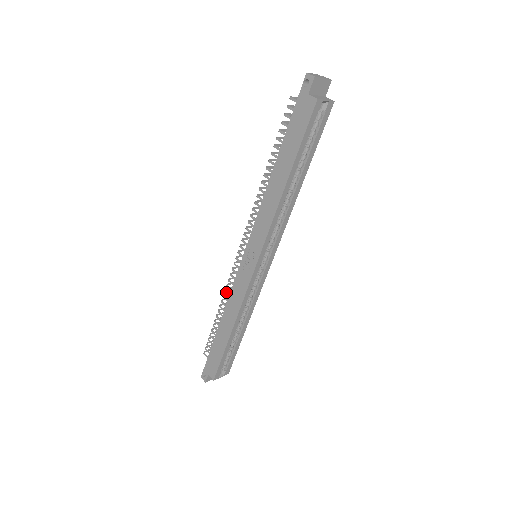
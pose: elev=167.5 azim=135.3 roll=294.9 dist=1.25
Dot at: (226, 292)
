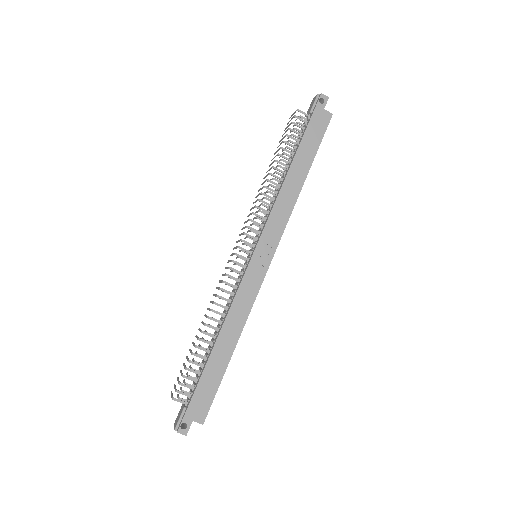
Dot at: (218, 304)
